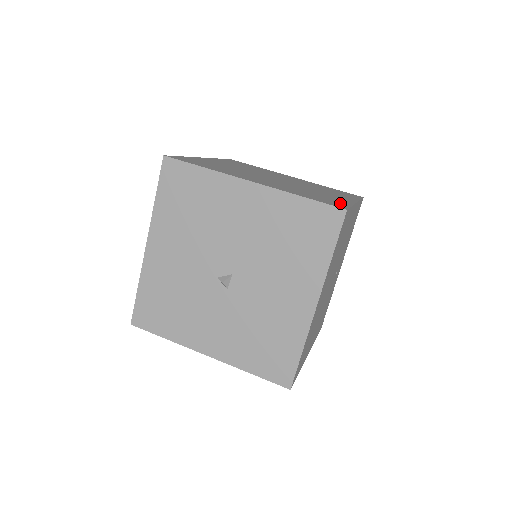
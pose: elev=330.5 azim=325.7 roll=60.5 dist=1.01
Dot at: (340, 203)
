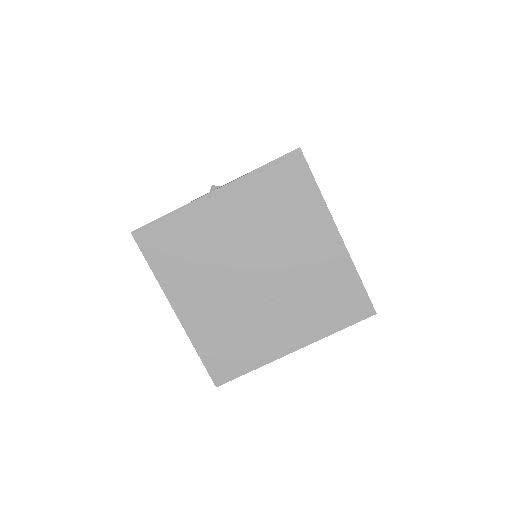
Dot at: occluded
